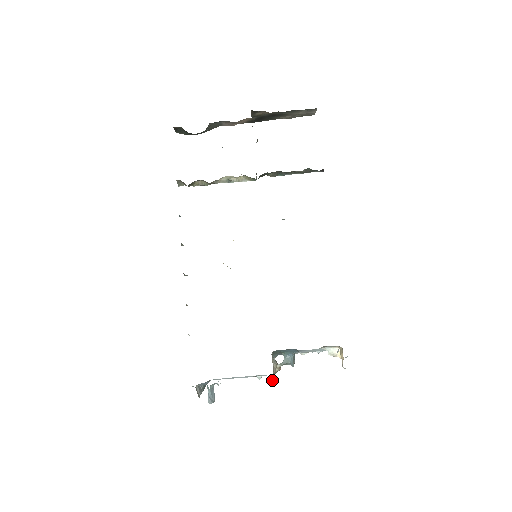
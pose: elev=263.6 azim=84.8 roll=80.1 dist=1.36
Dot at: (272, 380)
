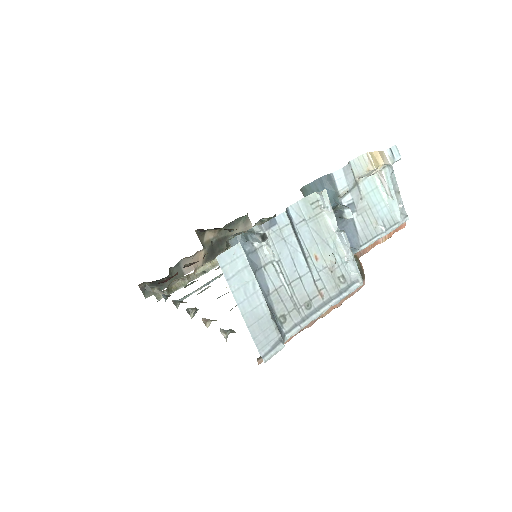
Dot at: (340, 231)
